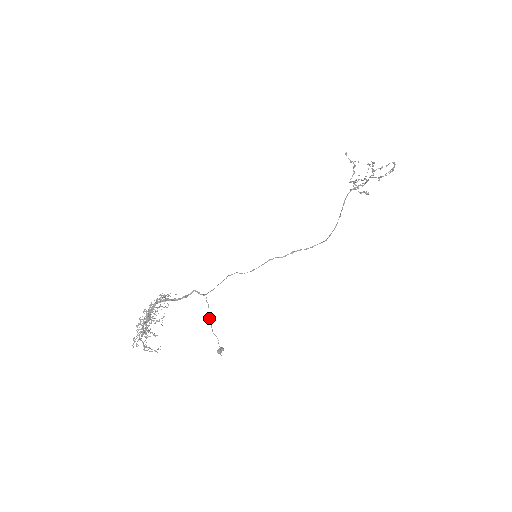
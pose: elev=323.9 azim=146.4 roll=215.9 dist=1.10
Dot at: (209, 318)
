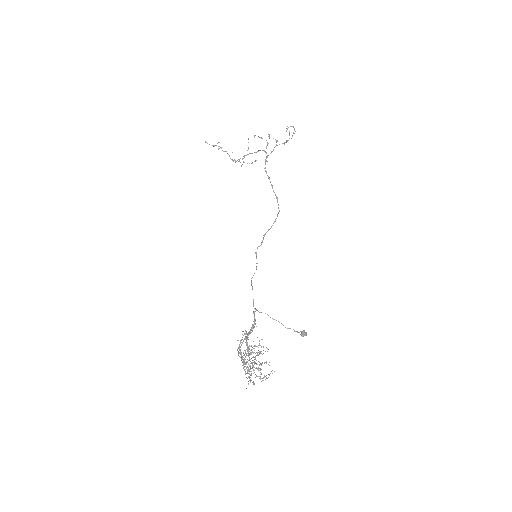
Dot at: occluded
